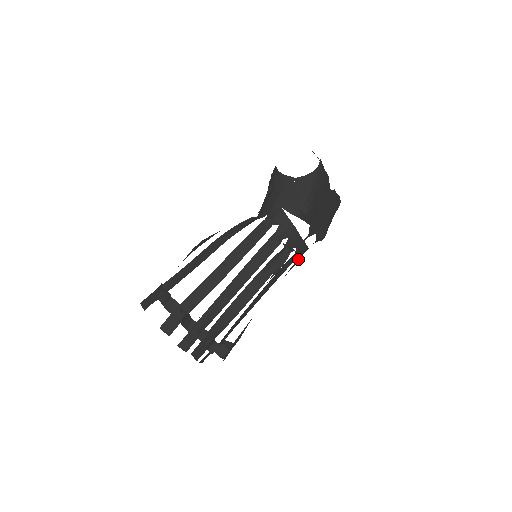
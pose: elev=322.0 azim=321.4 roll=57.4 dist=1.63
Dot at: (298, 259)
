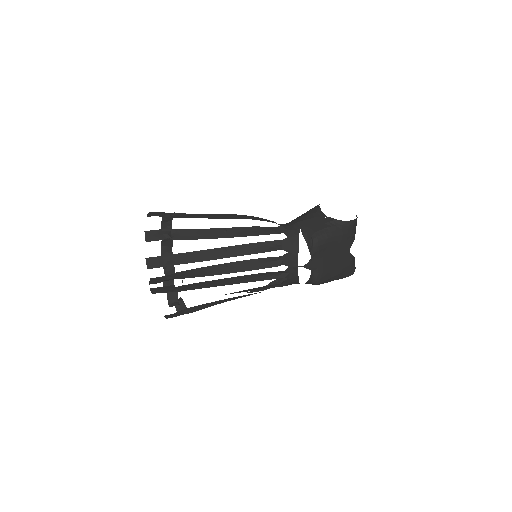
Dot at: (285, 283)
